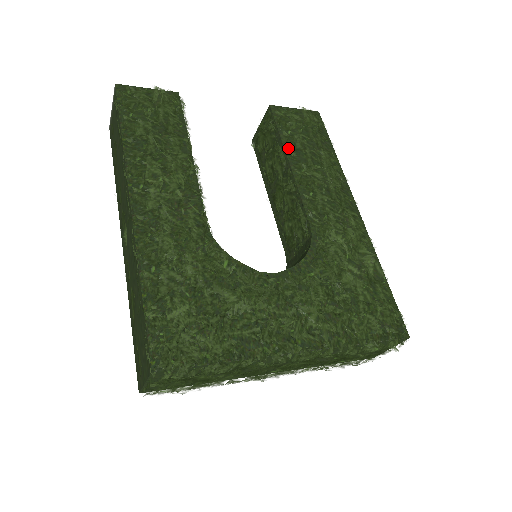
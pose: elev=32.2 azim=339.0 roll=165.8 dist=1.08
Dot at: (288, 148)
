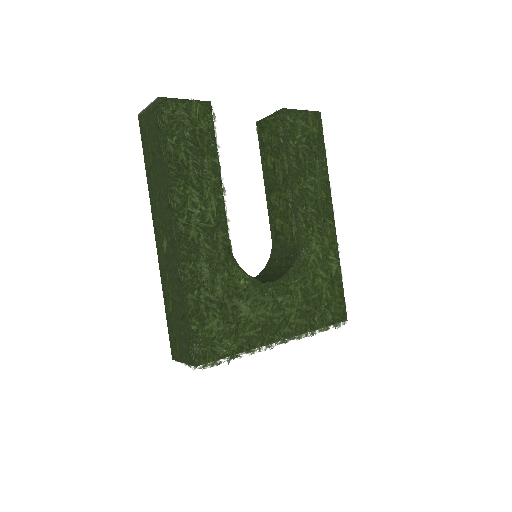
Dot at: (293, 160)
